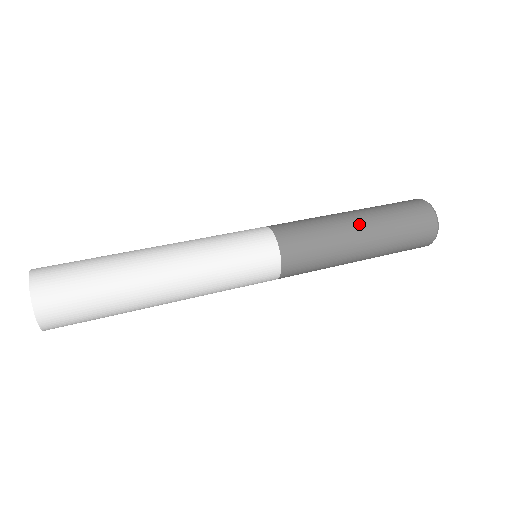
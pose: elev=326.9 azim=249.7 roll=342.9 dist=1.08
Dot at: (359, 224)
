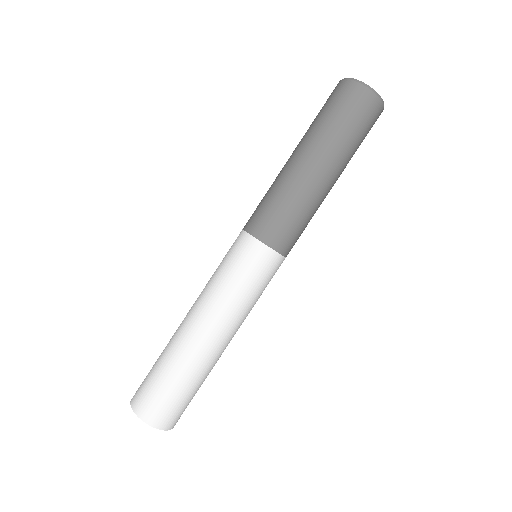
Dot at: (332, 180)
